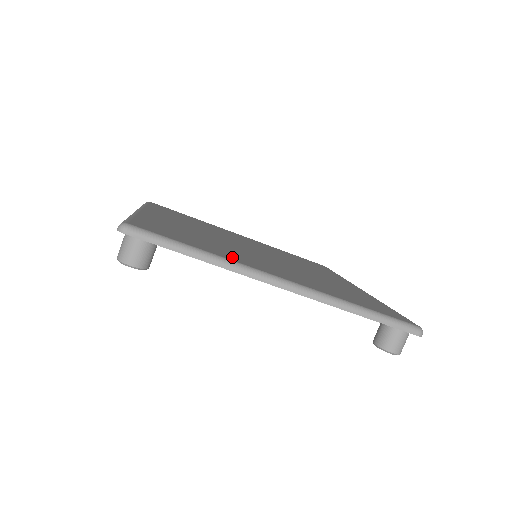
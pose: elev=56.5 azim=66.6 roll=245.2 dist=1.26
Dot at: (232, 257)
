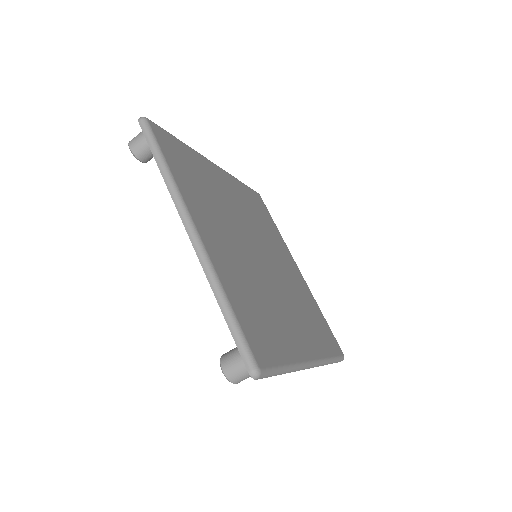
Dot at: (189, 193)
